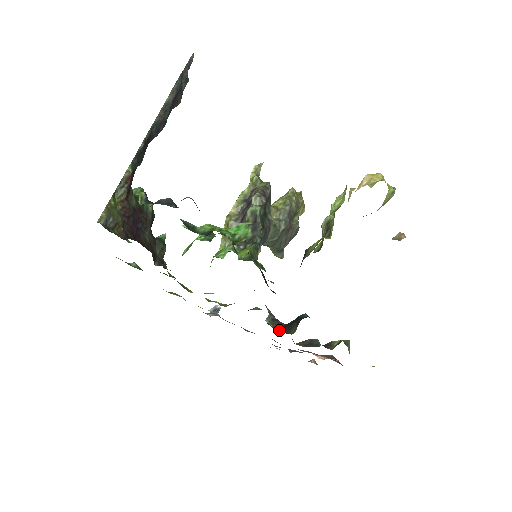
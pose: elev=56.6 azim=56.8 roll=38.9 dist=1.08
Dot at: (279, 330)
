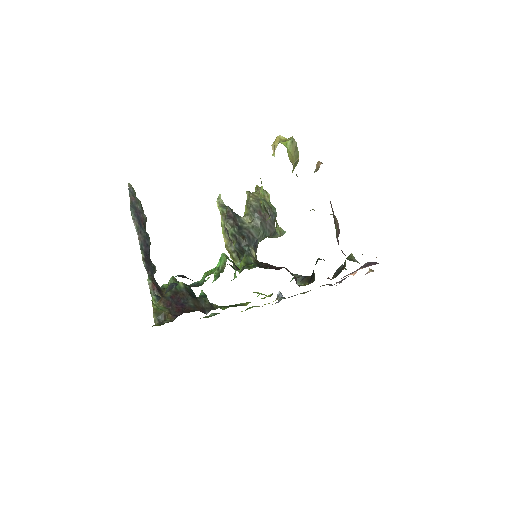
Dot at: (309, 283)
